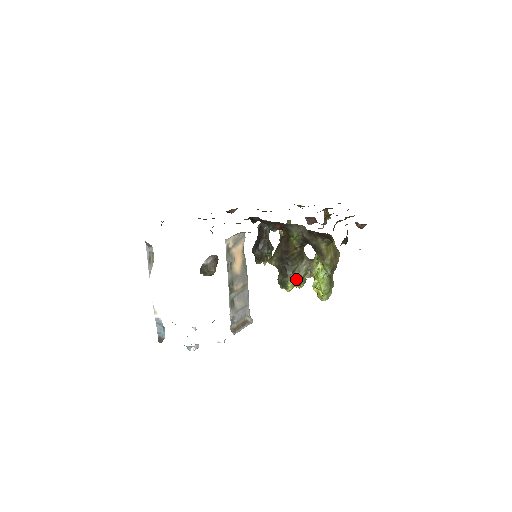
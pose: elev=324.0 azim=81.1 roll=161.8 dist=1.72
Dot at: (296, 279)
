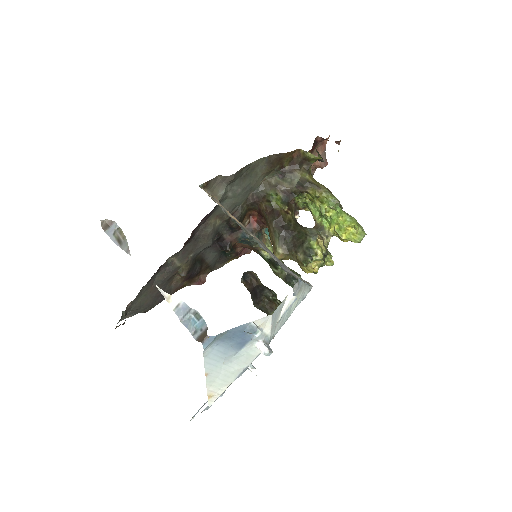
Dot at: (315, 238)
